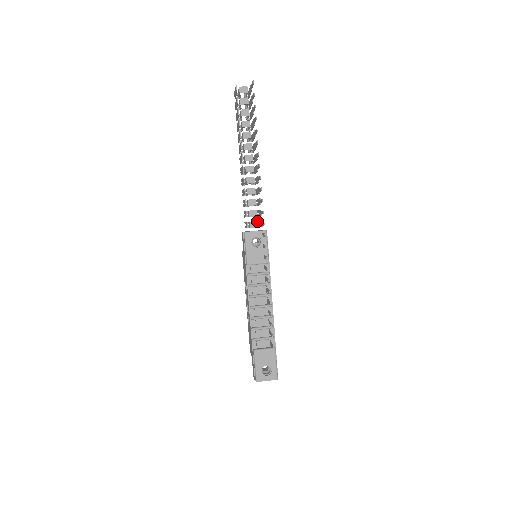
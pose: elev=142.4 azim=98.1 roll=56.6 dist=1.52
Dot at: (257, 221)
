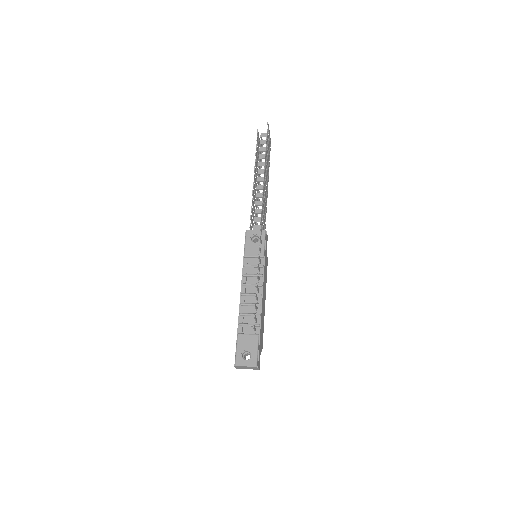
Dot at: (260, 225)
